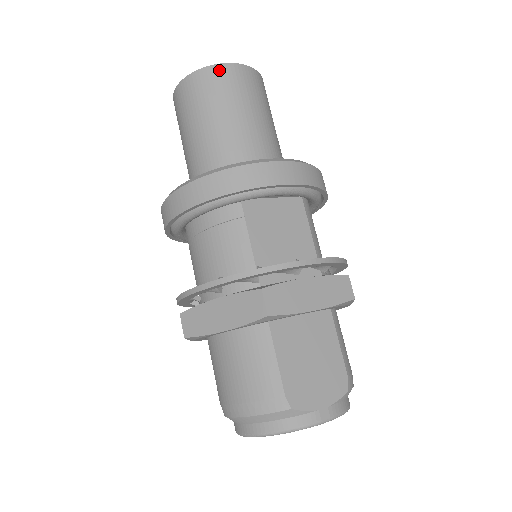
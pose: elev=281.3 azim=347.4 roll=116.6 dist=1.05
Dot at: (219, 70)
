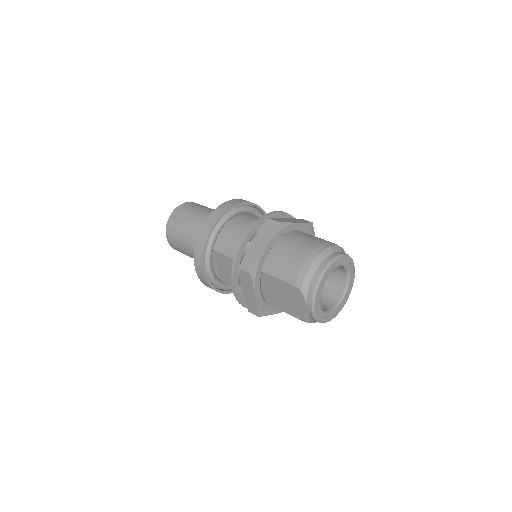
Dot at: occluded
